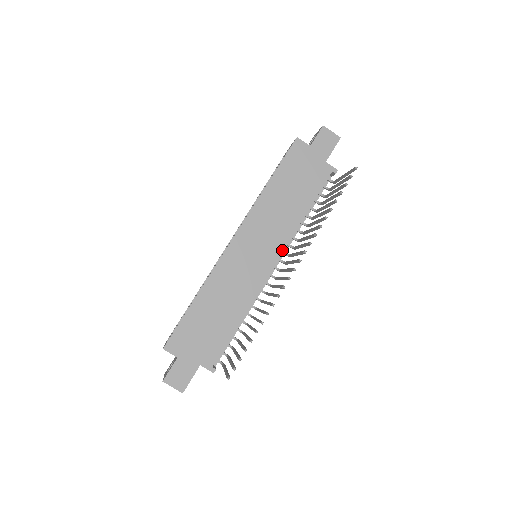
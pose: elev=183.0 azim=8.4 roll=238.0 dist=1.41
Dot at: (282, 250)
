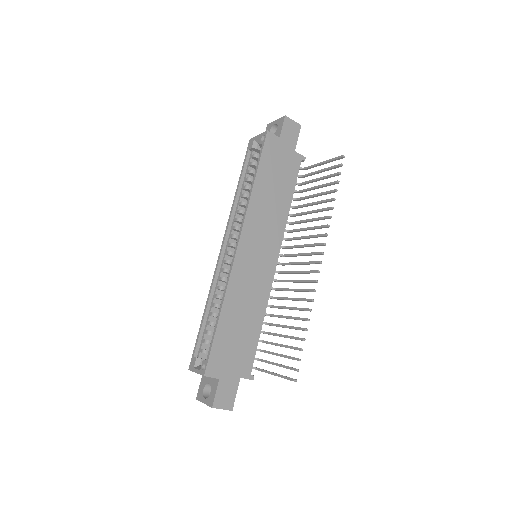
Dot at: (280, 244)
